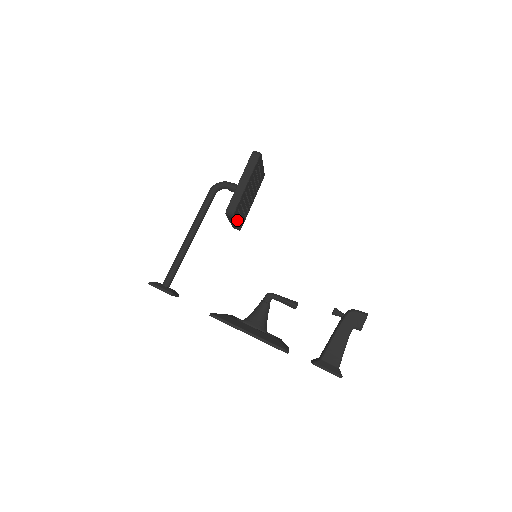
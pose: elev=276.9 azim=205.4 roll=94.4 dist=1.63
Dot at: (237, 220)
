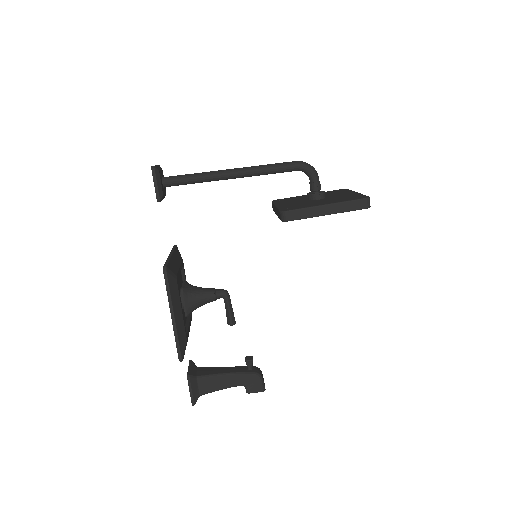
Dot at: occluded
